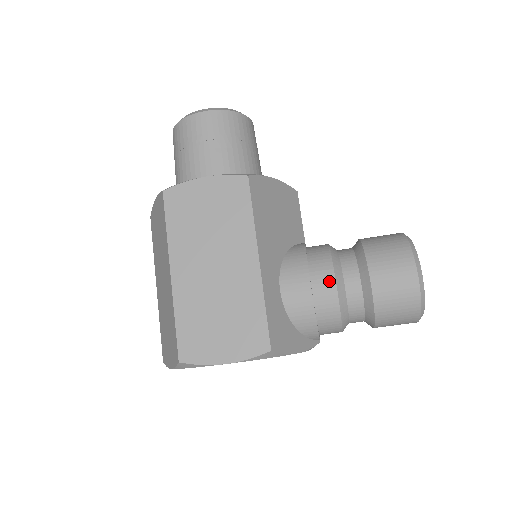
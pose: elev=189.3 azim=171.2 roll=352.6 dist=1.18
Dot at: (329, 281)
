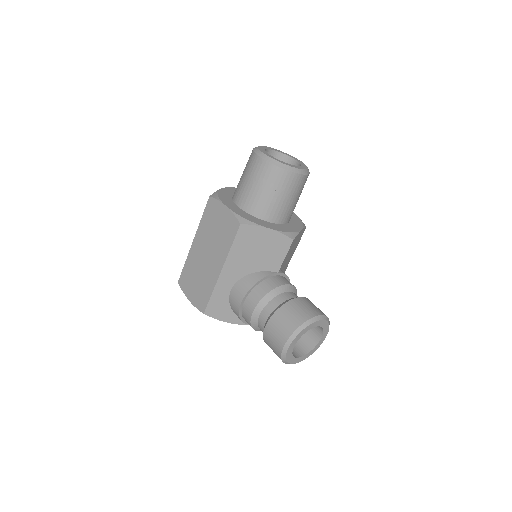
Dot at: (251, 307)
